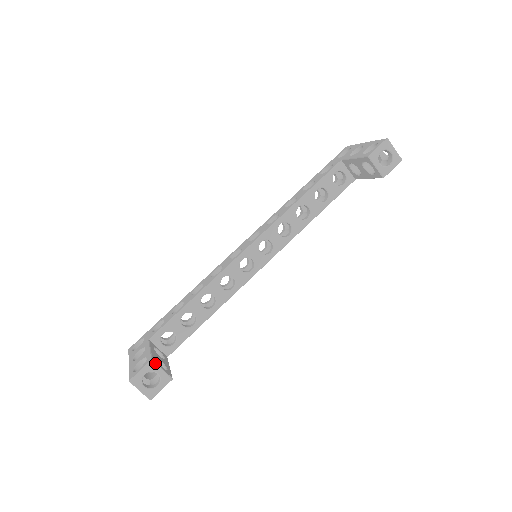
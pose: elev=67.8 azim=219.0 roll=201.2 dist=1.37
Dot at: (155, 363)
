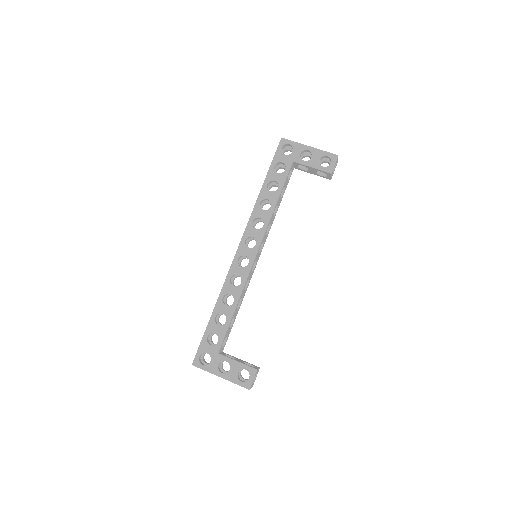
Dot at: (257, 370)
